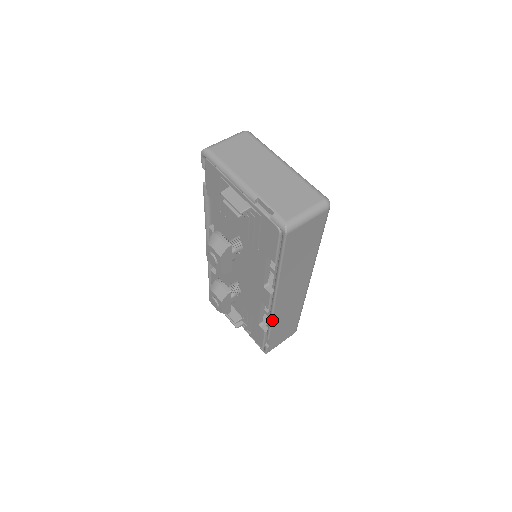
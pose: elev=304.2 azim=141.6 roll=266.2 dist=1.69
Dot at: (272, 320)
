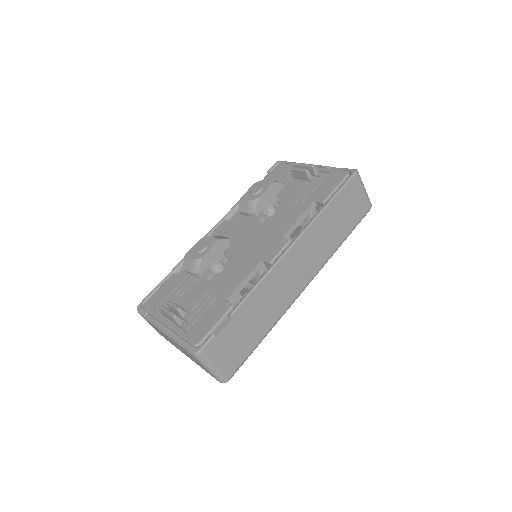
Dot at: (264, 278)
